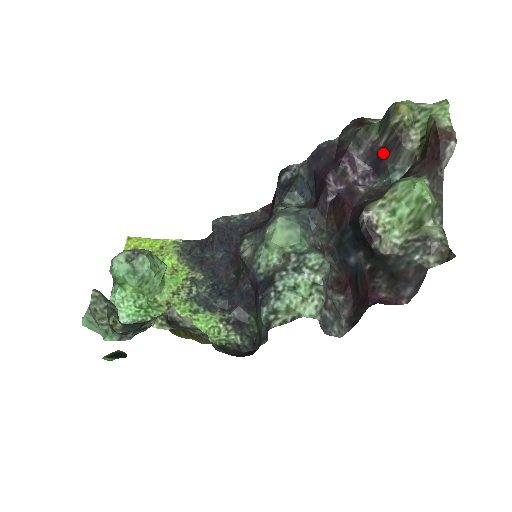
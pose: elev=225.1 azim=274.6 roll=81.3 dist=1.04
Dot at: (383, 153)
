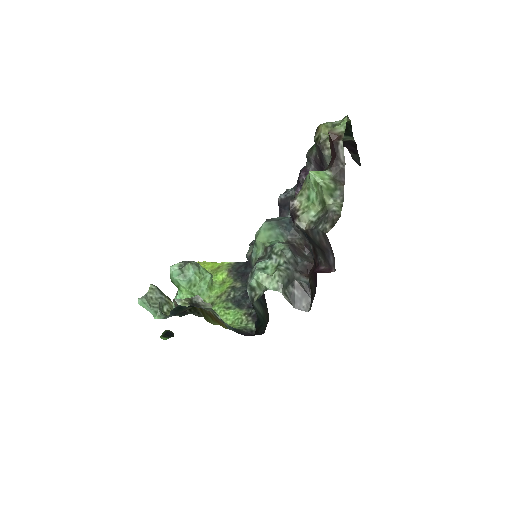
Dot at: (321, 163)
